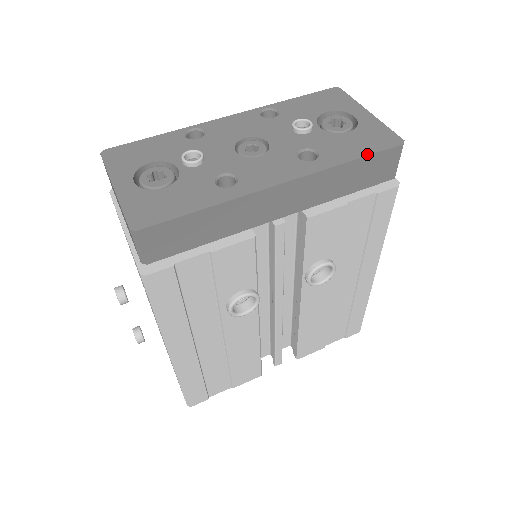
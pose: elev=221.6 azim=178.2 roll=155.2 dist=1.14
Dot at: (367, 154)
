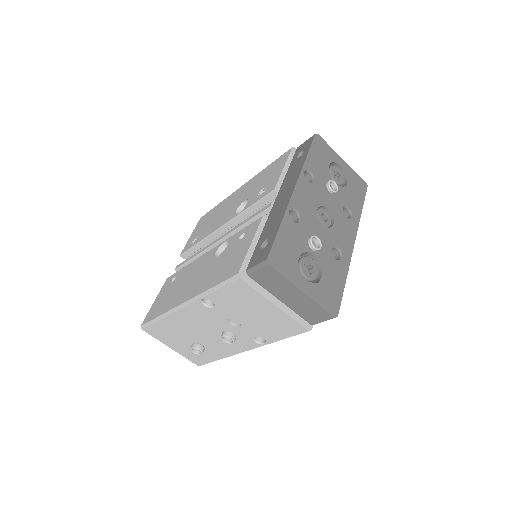
Dot at: (363, 201)
